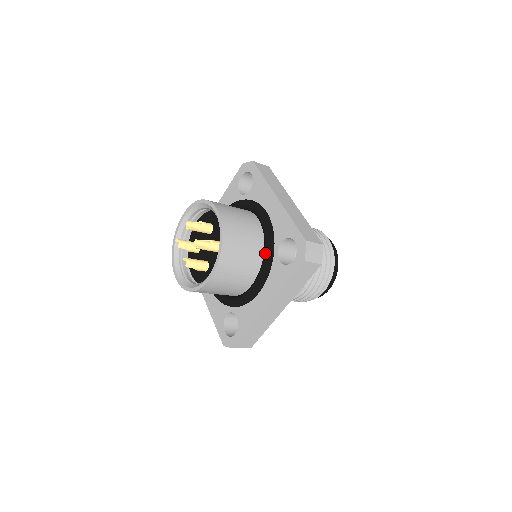
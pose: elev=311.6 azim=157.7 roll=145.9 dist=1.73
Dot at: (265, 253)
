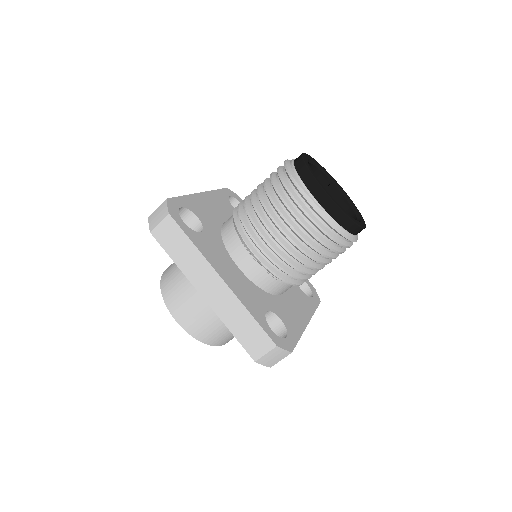
Dot at: occluded
